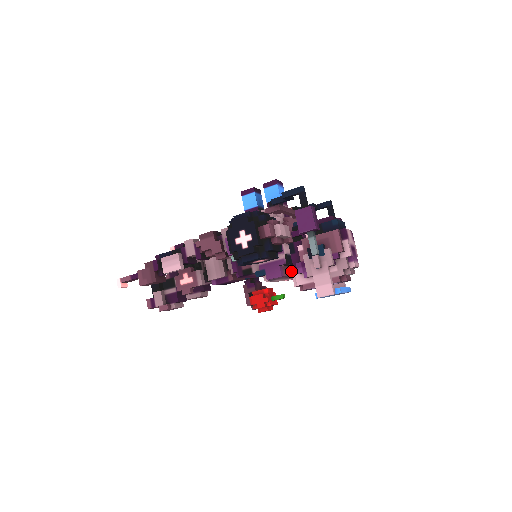
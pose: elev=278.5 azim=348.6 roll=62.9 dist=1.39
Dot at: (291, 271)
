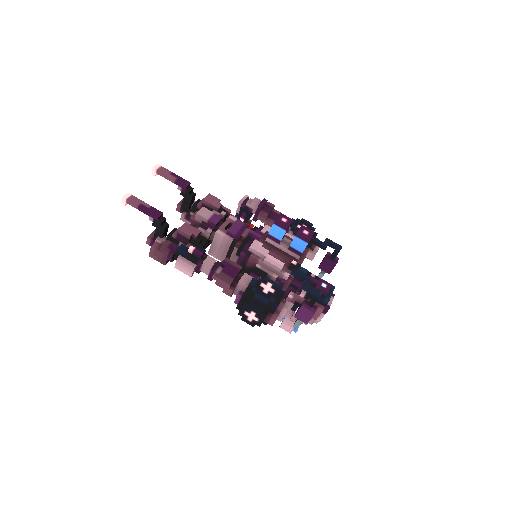
Dot at: occluded
